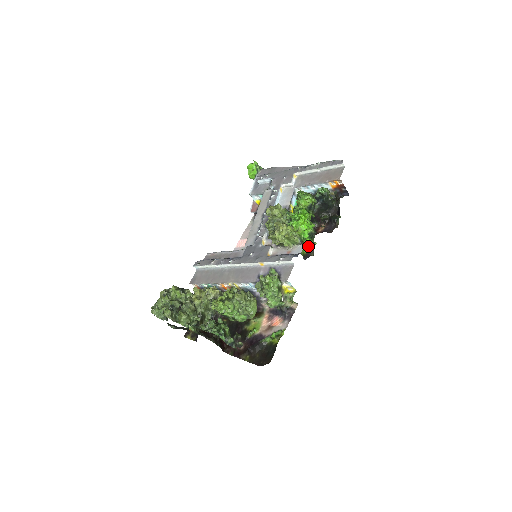
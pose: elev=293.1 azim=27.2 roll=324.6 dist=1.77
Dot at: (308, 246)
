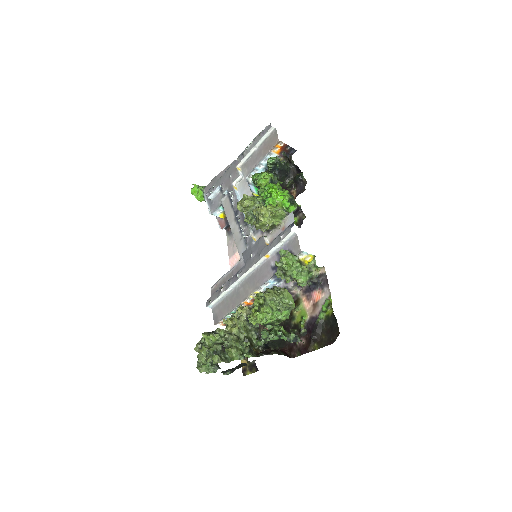
Dot at: (295, 213)
